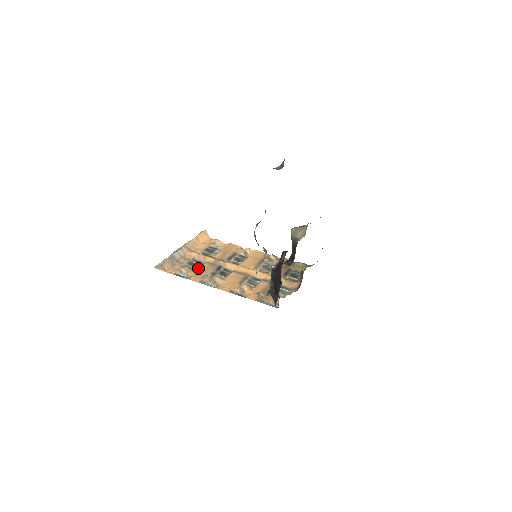
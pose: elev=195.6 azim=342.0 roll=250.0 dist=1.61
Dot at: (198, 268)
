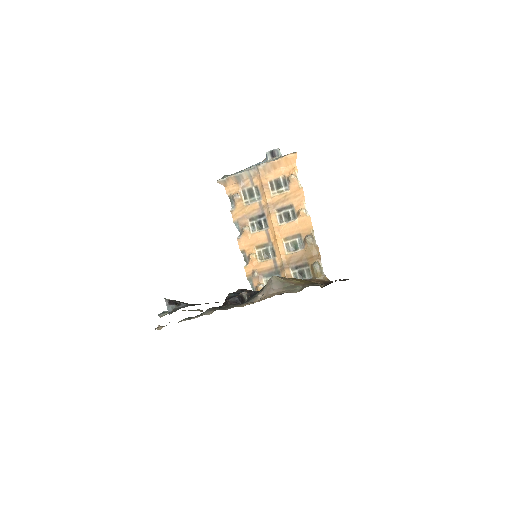
Dot at: (250, 202)
